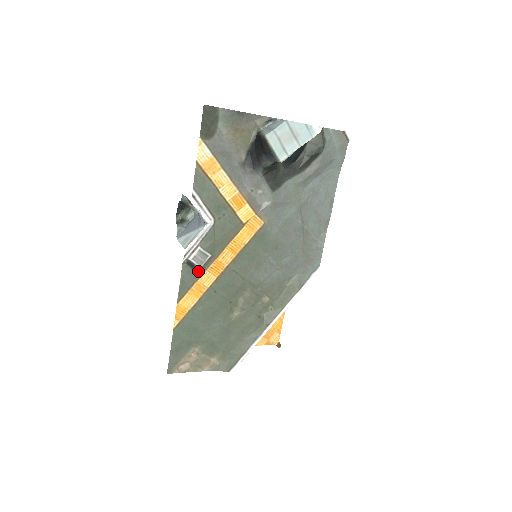
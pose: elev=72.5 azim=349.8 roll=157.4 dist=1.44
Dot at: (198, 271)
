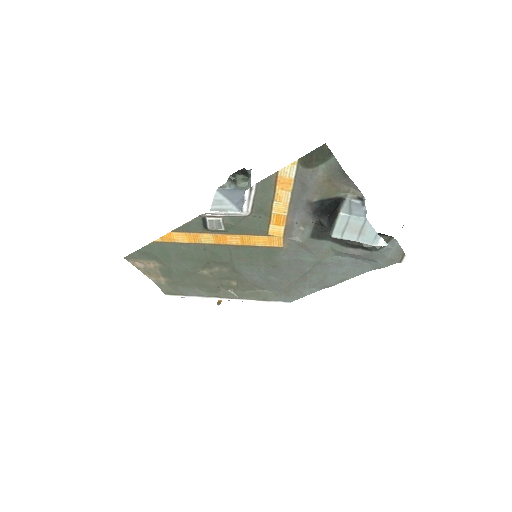
Dot at: (206, 229)
